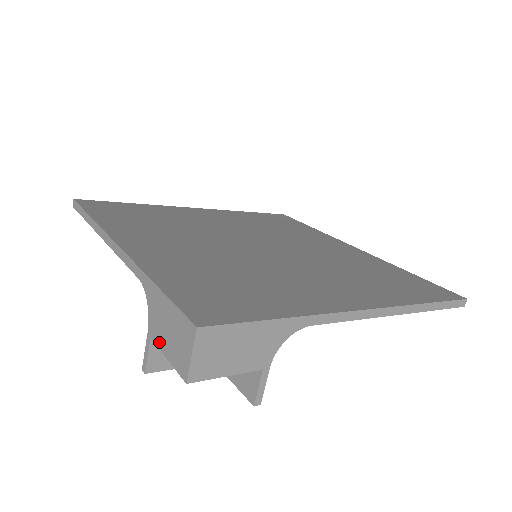
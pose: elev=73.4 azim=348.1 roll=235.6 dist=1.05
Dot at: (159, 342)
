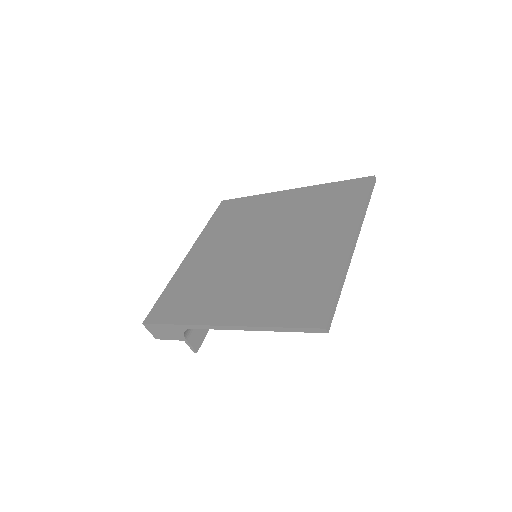
Dot at: occluded
